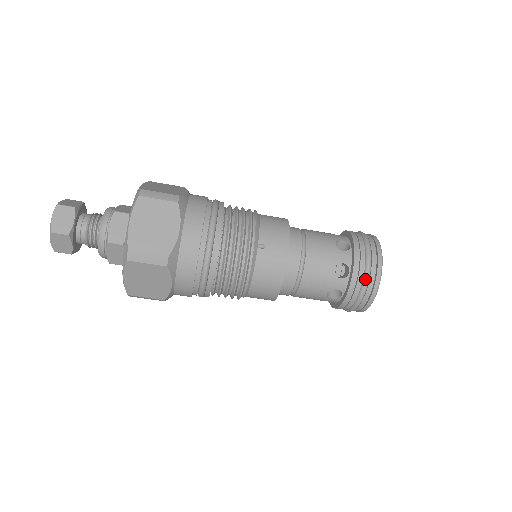
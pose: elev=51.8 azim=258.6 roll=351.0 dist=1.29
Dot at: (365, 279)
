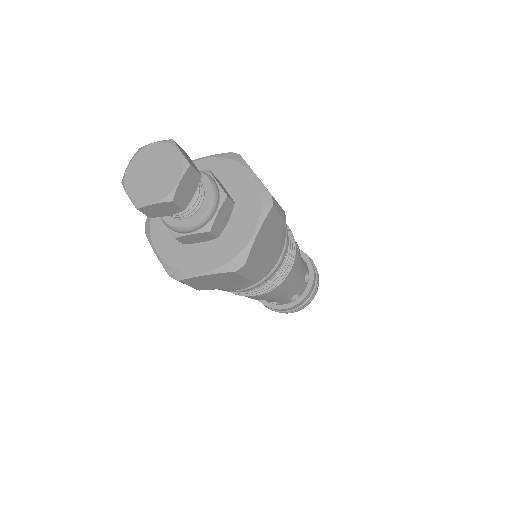
Dot at: (275, 311)
